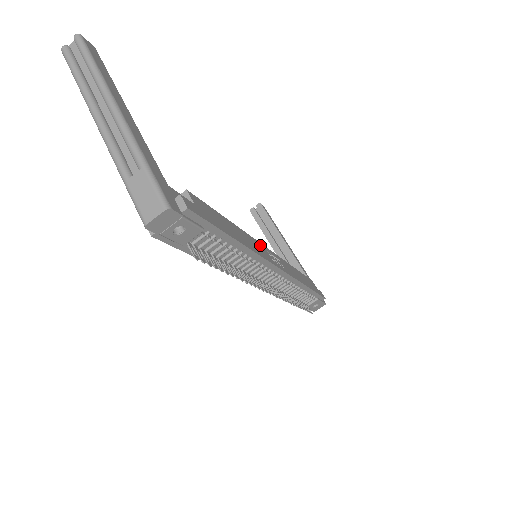
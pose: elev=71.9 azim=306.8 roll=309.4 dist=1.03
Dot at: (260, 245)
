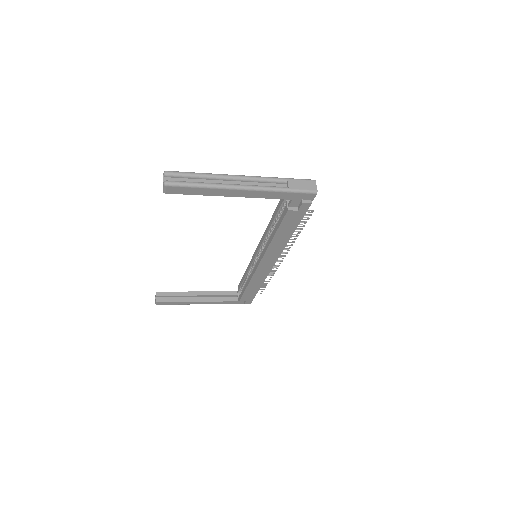
Dot at: occluded
